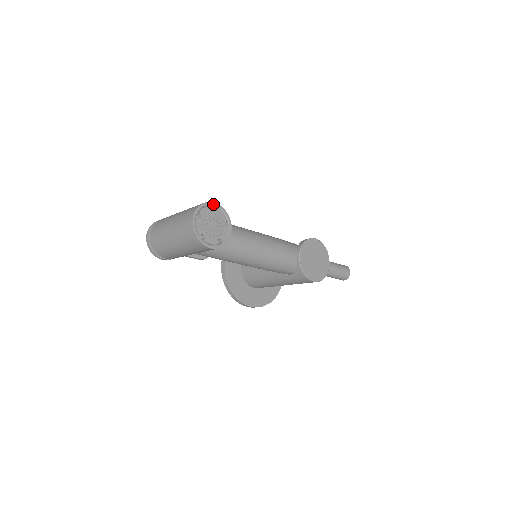
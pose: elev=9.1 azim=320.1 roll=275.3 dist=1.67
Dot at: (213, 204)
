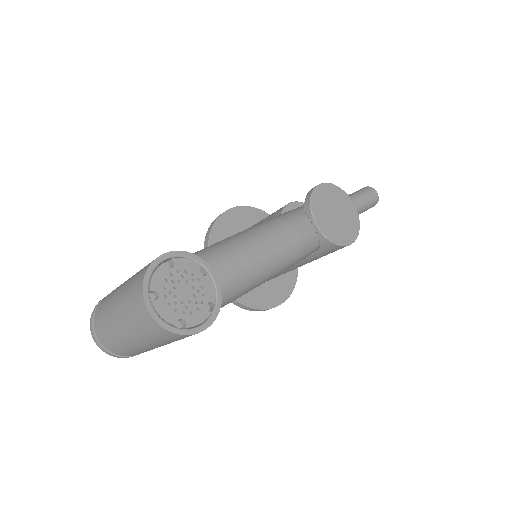
Dot at: (163, 258)
